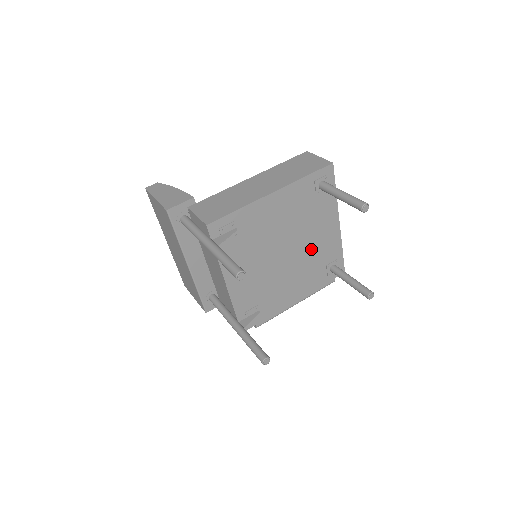
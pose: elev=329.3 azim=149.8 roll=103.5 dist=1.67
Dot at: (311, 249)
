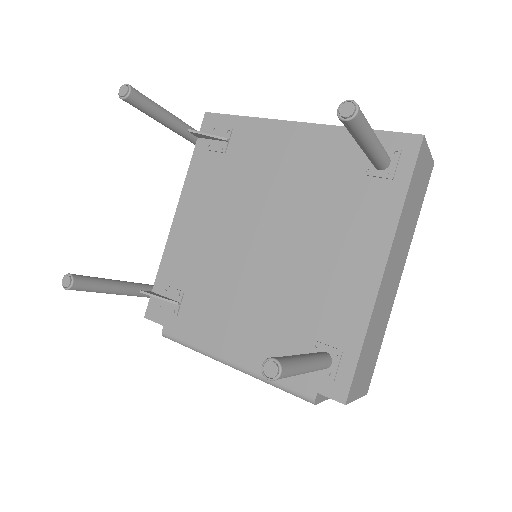
Dot at: (306, 275)
